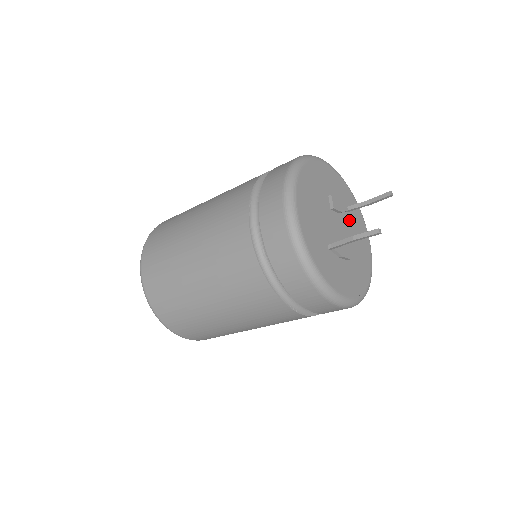
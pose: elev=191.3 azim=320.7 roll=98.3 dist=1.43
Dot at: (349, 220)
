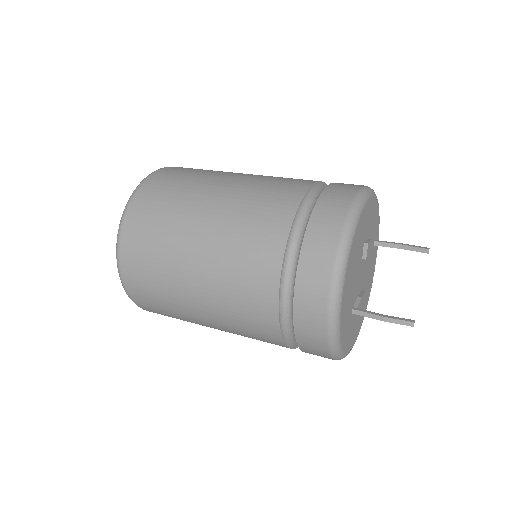
Dot at: occluded
